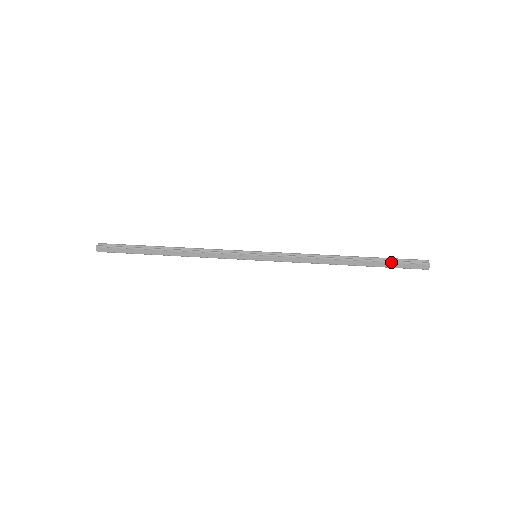
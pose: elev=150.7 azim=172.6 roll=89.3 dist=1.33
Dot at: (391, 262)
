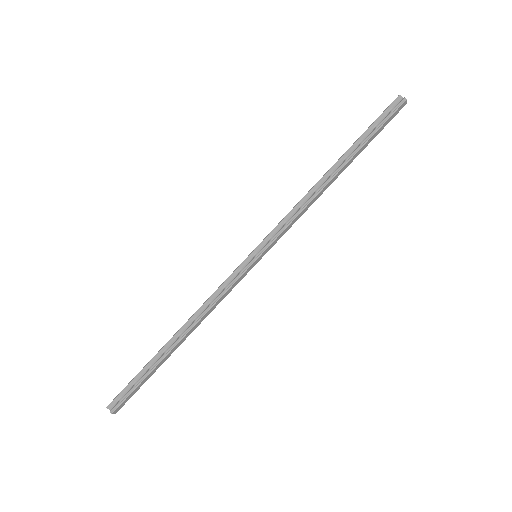
Dot at: (374, 134)
